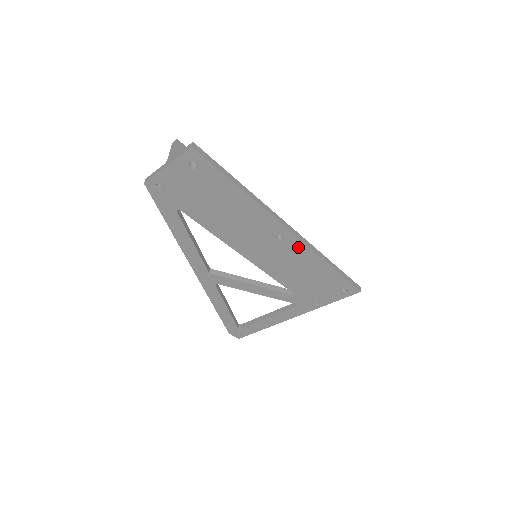
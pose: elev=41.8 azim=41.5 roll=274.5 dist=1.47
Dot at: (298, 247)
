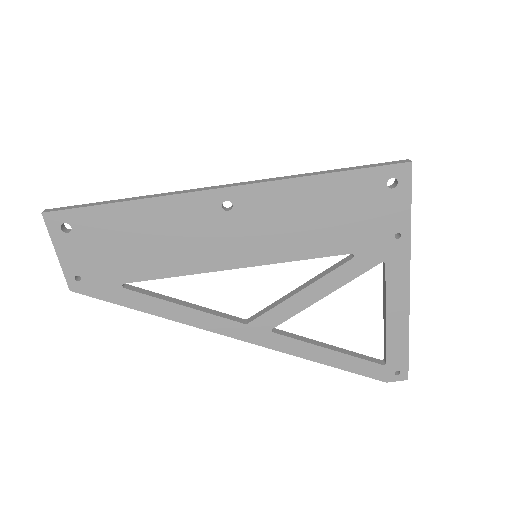
Dot at: (259, 195)
